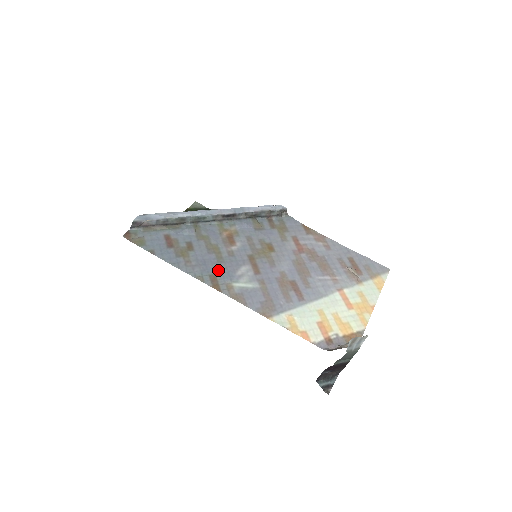
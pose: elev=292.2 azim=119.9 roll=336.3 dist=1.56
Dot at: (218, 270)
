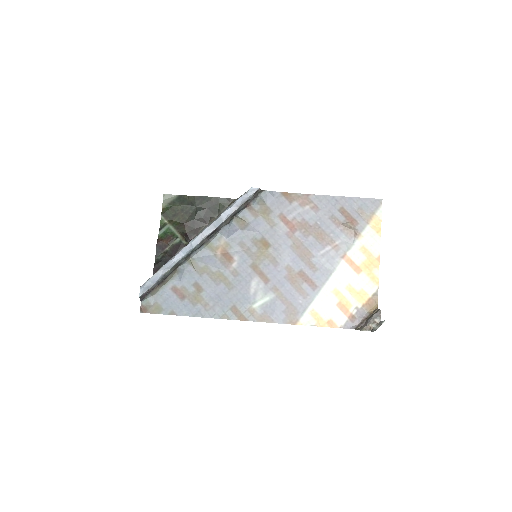
Dot at: (234, 299)
